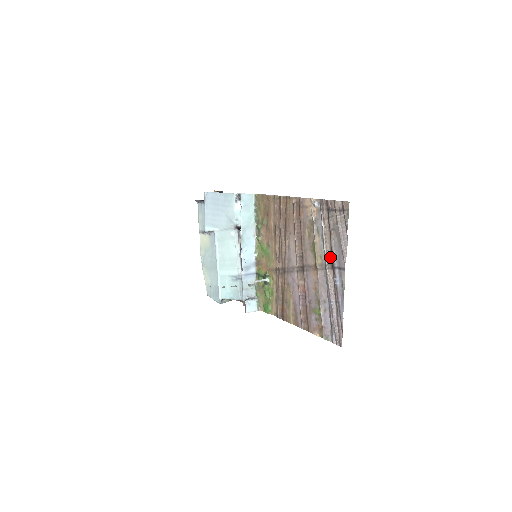
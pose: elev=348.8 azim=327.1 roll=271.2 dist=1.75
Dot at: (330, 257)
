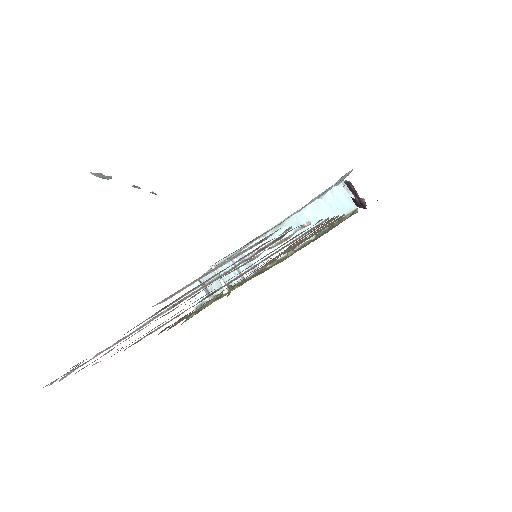
Dot at: (190, 295)
